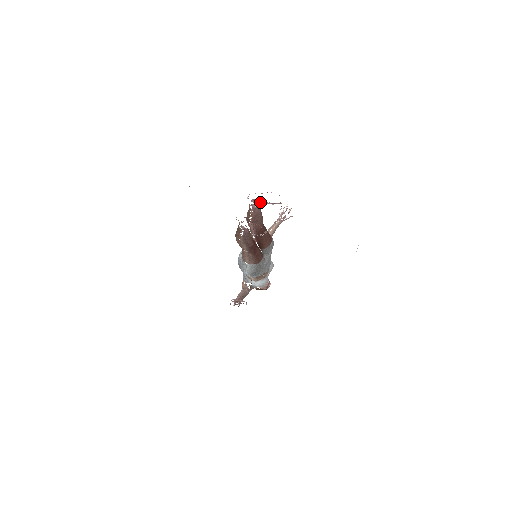
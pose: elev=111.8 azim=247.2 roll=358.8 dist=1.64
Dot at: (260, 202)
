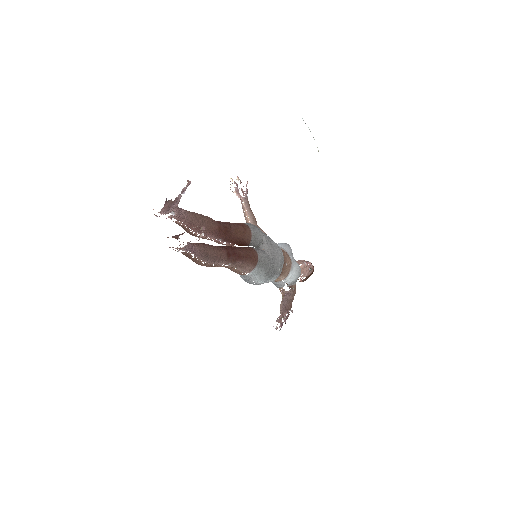
Dot at: (171, 206)
